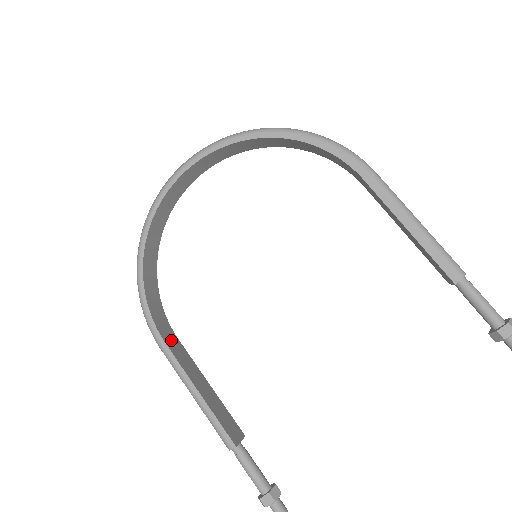
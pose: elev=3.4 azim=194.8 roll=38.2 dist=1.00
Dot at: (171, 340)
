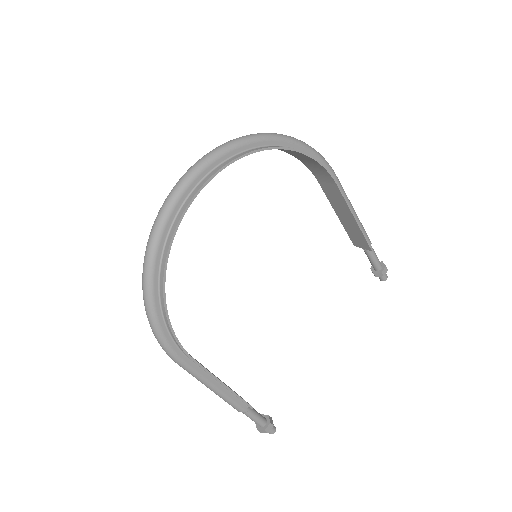
Dot at: occluded
